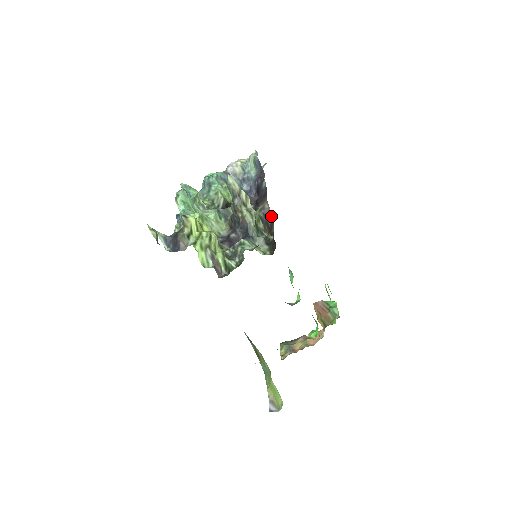
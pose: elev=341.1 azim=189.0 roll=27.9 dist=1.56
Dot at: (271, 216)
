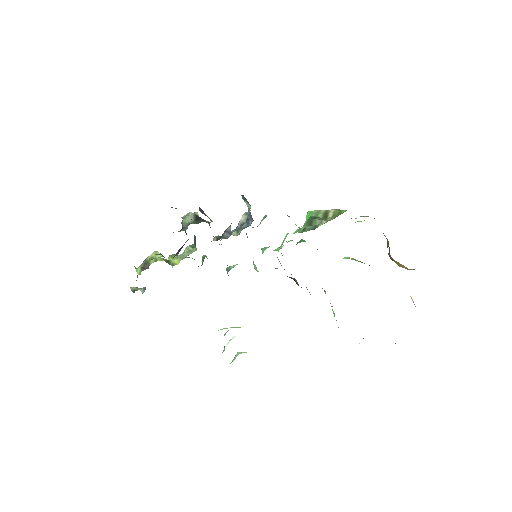
Dot at: occluded
